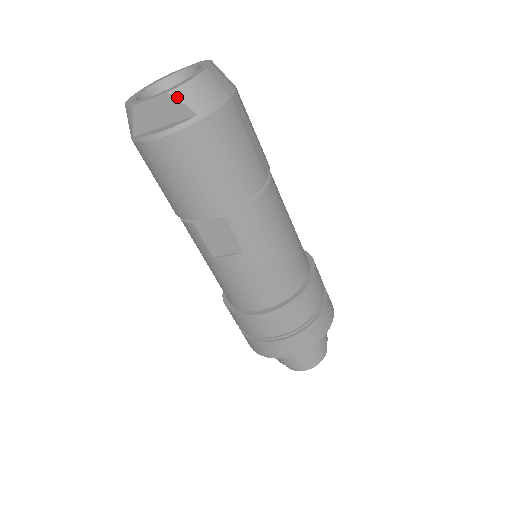
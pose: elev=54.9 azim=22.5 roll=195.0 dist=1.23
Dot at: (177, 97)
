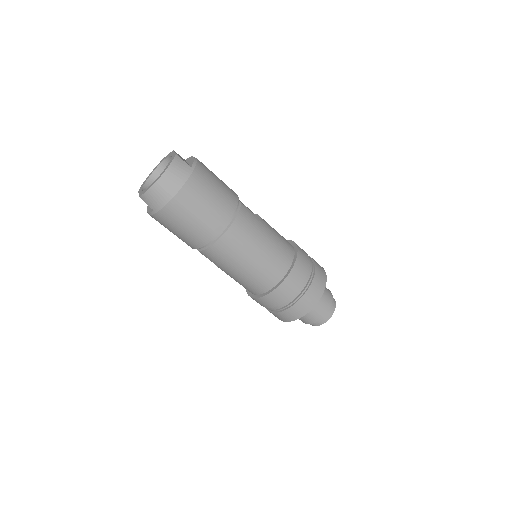
Dot at: (143, 200)
